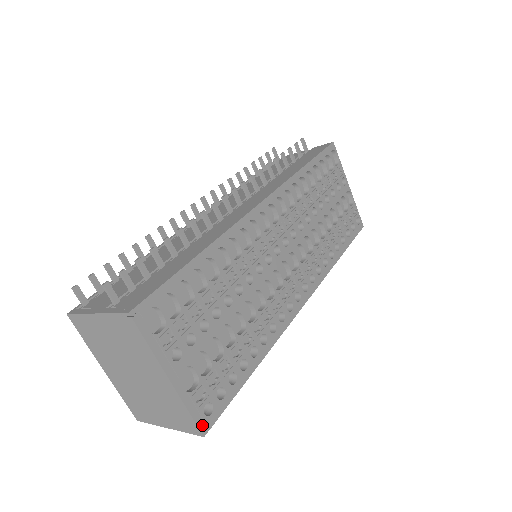
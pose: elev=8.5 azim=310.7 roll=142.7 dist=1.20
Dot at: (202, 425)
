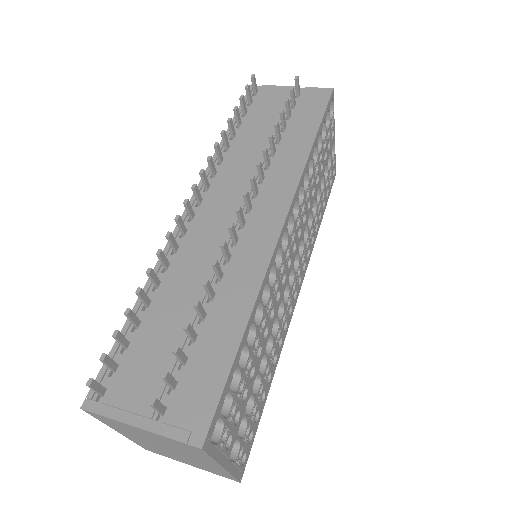
Dot at: (240, 476)
